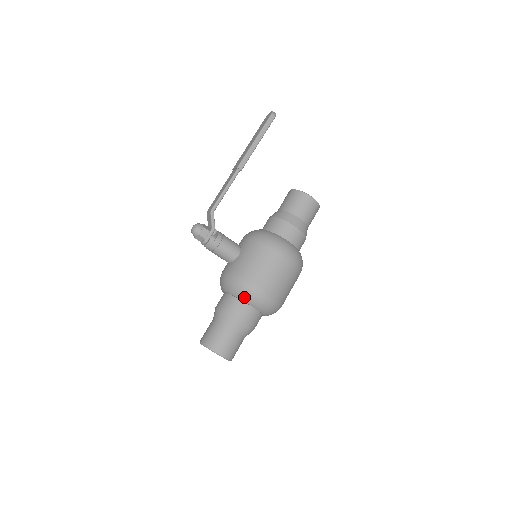
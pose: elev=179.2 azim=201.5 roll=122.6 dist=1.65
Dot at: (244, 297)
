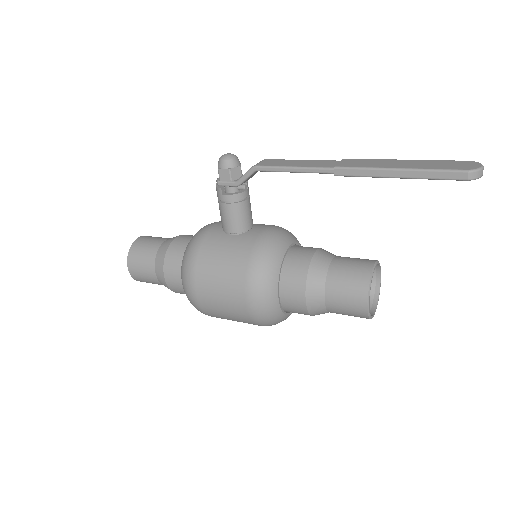
Dot at: (182, 269)
